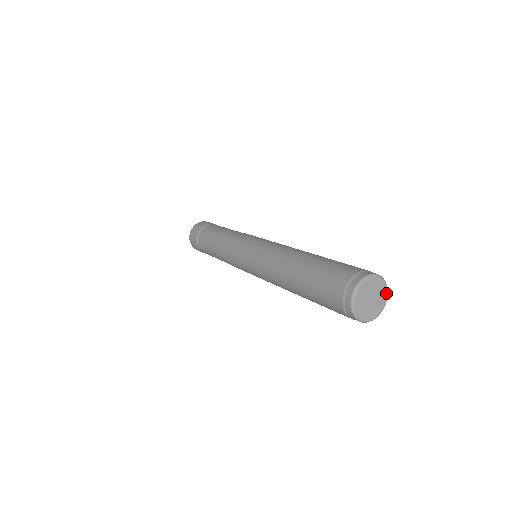
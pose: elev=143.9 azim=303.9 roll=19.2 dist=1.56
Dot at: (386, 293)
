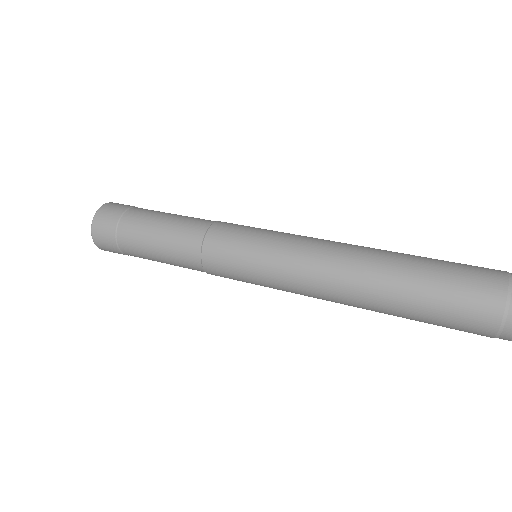
Dot at: out of frame
